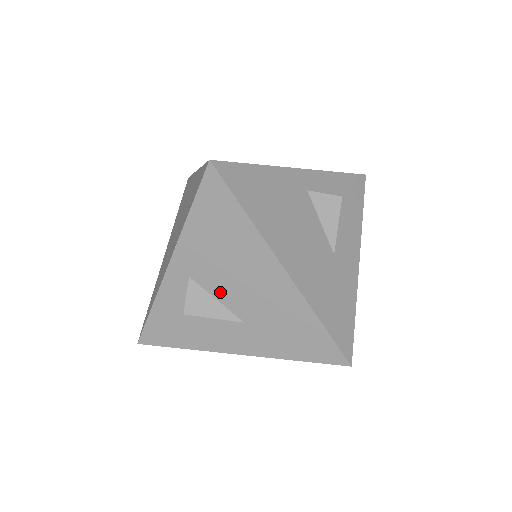
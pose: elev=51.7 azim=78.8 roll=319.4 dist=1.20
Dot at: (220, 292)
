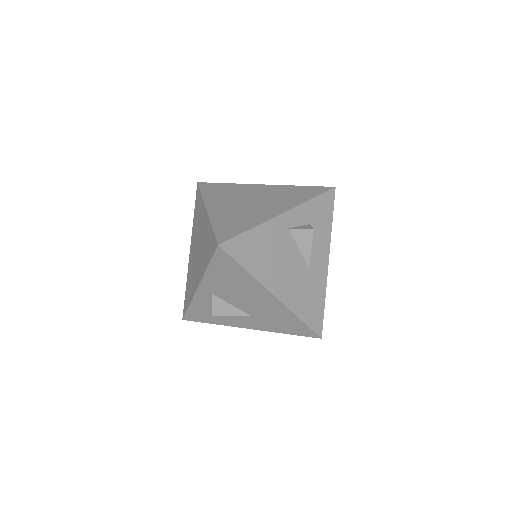
Dot at: (234, 302)
